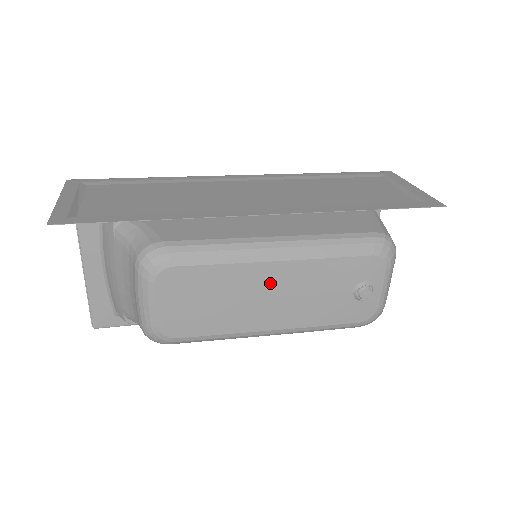
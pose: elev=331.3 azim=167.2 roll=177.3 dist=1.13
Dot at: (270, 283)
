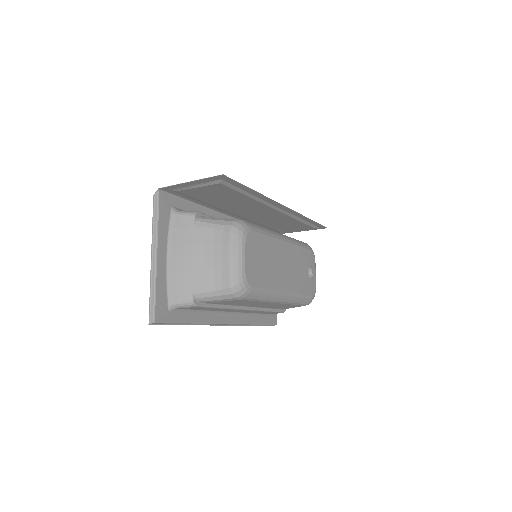
Dot at: (284, 256)
